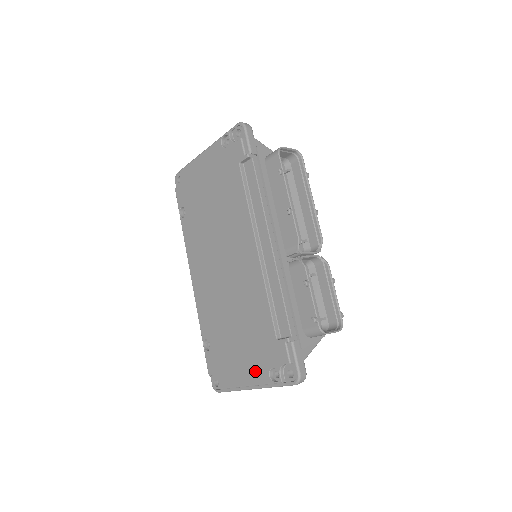
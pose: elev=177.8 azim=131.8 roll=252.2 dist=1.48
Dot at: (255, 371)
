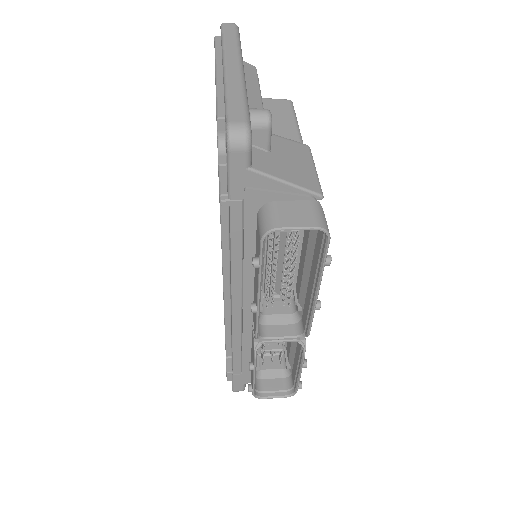
Dot at: occluded
